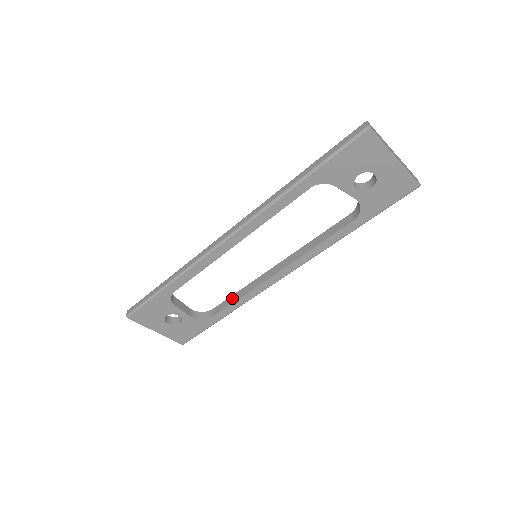
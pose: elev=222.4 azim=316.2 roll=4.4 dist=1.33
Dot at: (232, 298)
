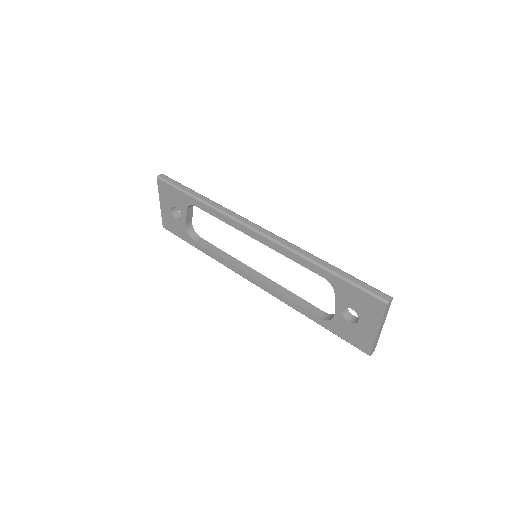
Dot at: (217, 250)
